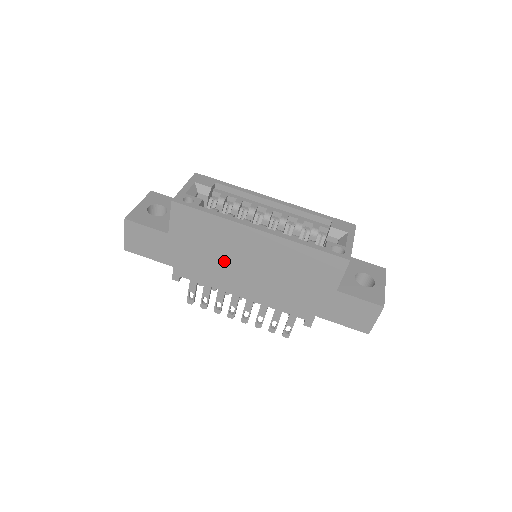
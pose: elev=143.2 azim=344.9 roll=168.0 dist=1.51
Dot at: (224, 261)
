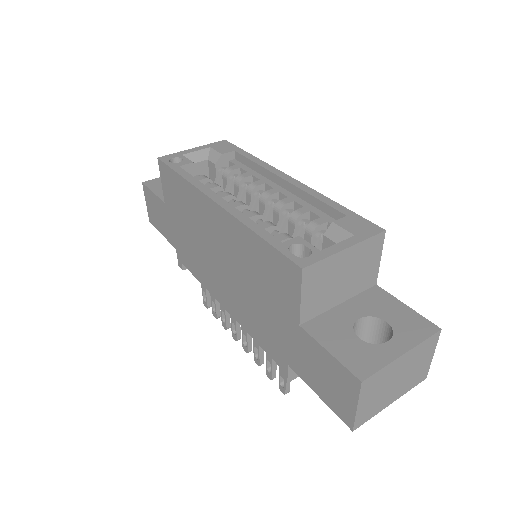
Dot at: (202, 247)
